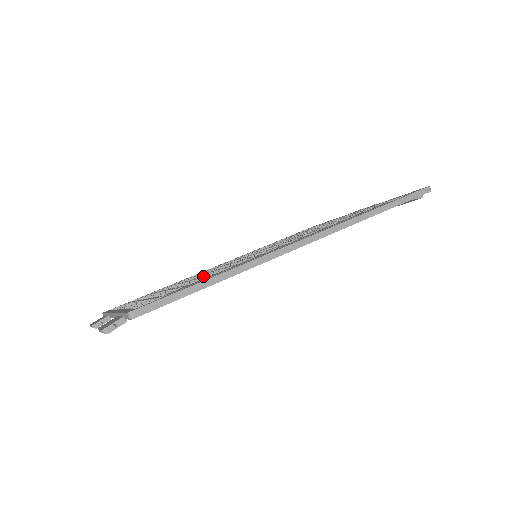
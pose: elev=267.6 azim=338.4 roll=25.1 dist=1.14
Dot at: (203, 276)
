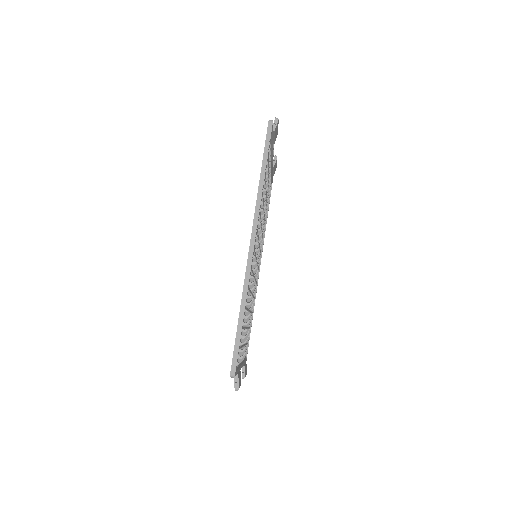
Dot at: occluded
